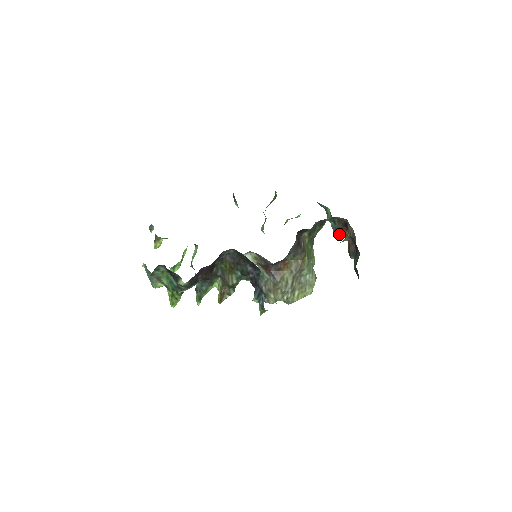
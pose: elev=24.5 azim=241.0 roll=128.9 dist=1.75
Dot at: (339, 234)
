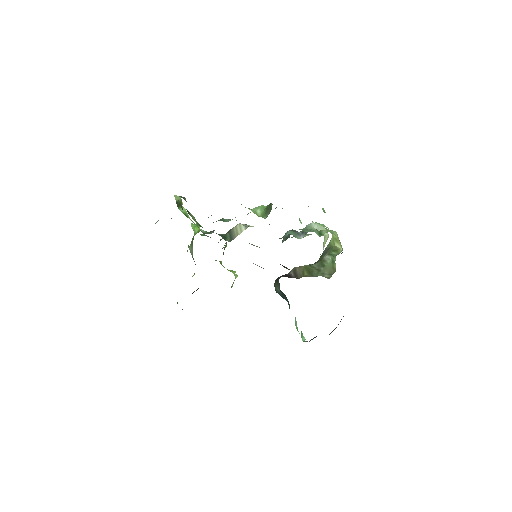
Dot at: occluded
